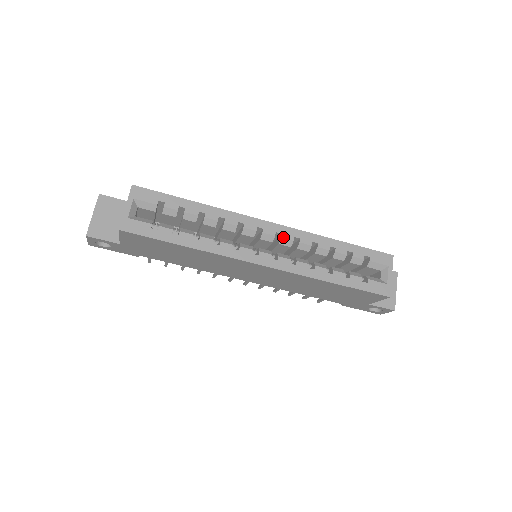
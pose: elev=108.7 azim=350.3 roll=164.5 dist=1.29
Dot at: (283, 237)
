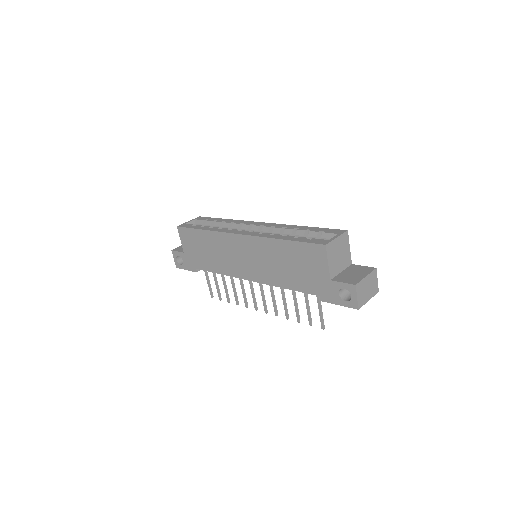
Dot at: (264, 226)
